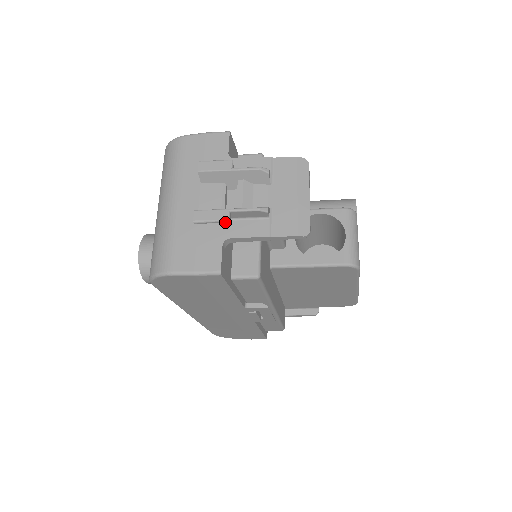
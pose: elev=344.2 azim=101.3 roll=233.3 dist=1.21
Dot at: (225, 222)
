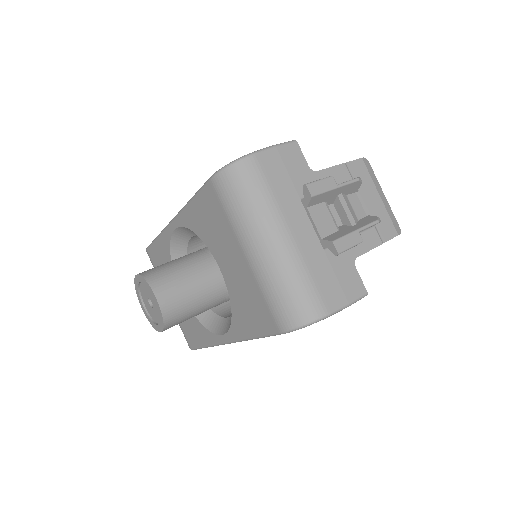
Dot at: occluded
